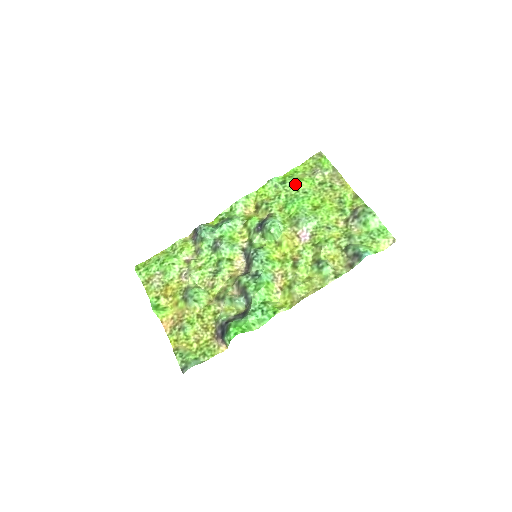
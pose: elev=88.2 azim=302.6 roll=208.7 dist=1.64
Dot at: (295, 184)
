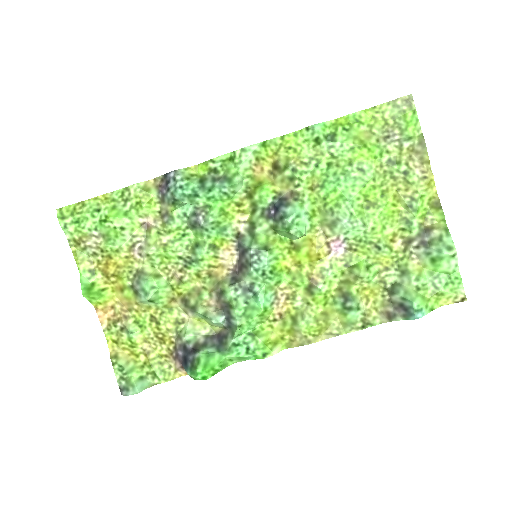
Dot at: (350, 149)
